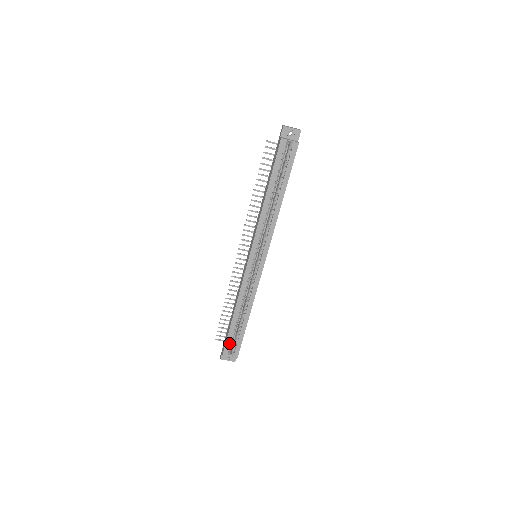
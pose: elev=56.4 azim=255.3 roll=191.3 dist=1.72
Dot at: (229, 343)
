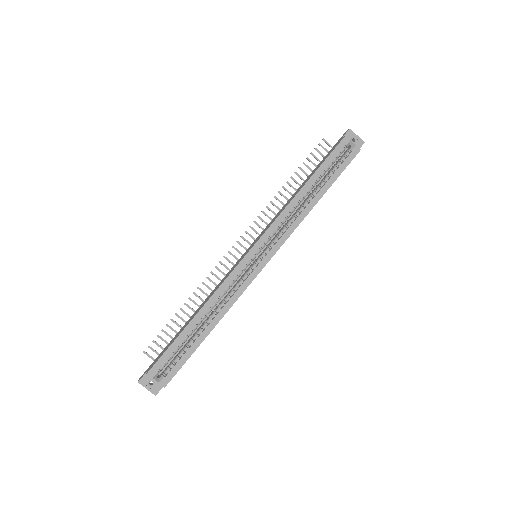
Dot at: (166, 358)
